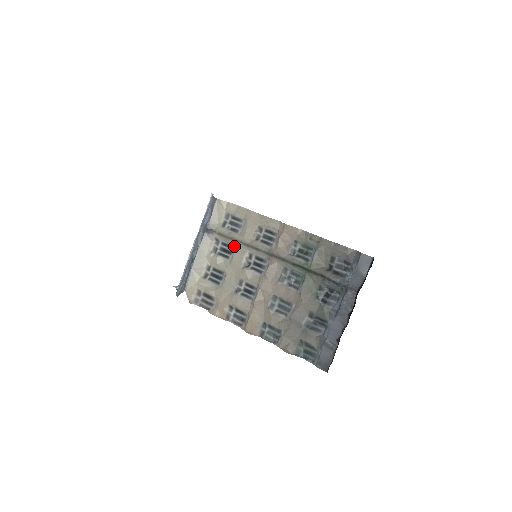
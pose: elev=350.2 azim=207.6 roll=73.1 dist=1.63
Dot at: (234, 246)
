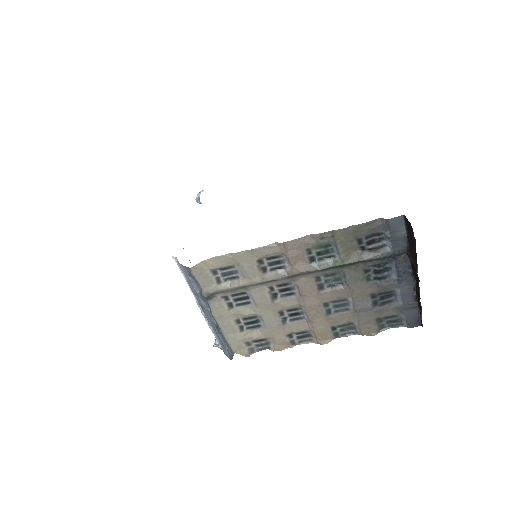
Dot at: (247, 291)
